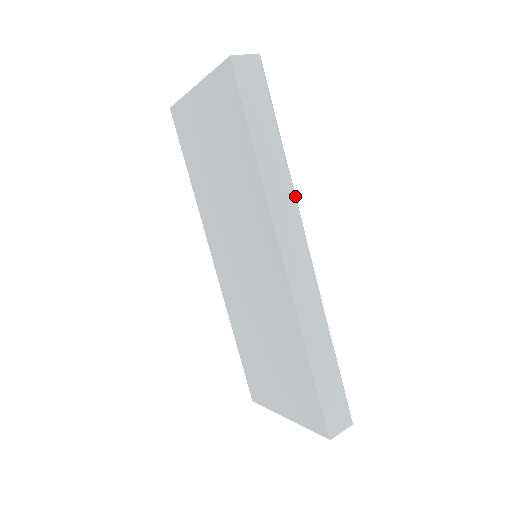
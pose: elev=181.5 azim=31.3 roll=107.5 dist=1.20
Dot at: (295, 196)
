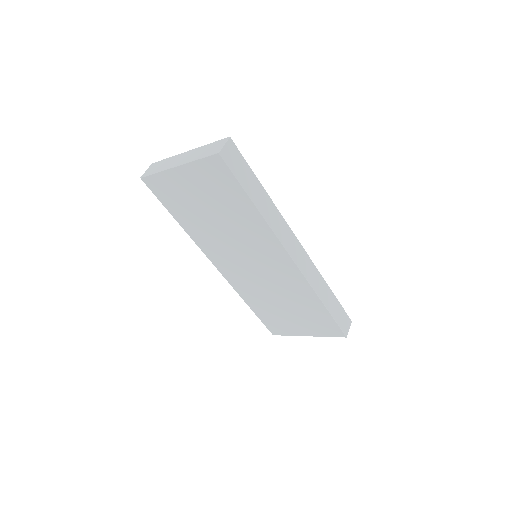
Dot at: occluded
